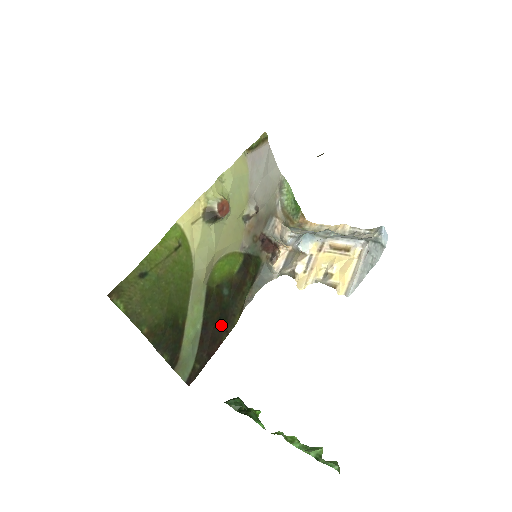
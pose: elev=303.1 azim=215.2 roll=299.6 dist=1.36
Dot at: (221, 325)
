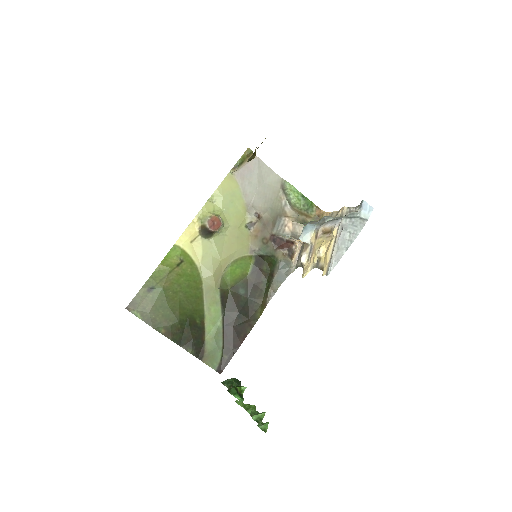
Dot at: (242, 320)
